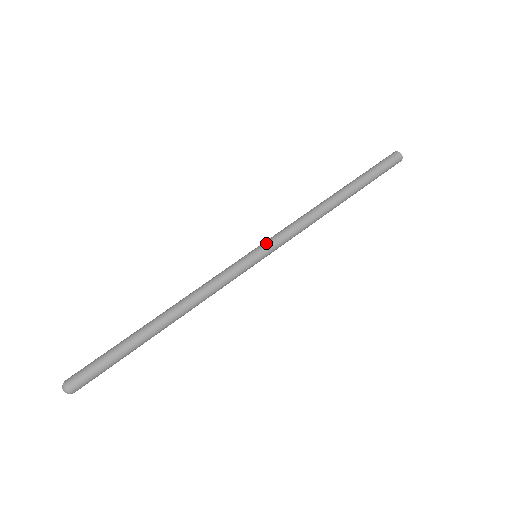
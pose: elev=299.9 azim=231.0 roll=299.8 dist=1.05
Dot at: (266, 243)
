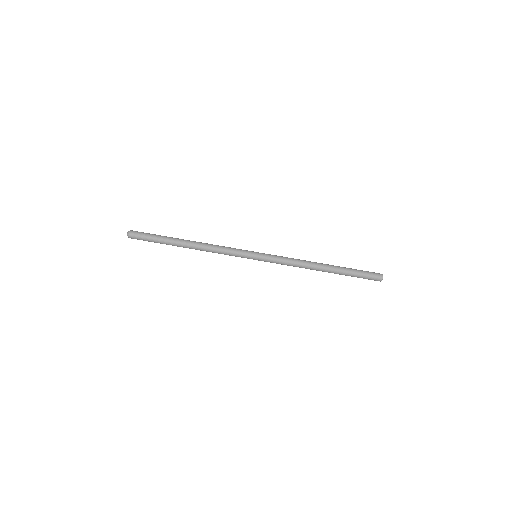
Dot at: (265, 258)
